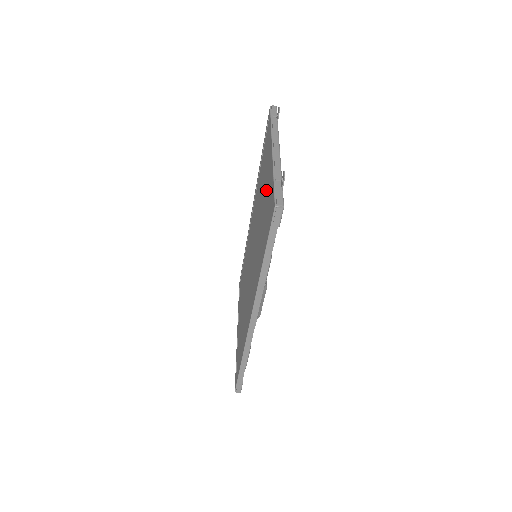
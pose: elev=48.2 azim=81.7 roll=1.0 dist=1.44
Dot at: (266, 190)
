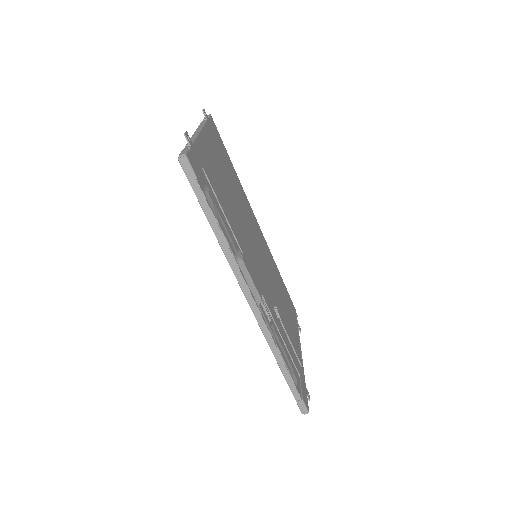
Dot at: occluded
